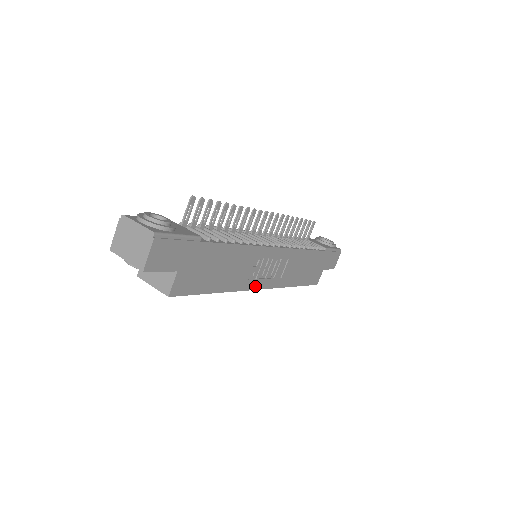
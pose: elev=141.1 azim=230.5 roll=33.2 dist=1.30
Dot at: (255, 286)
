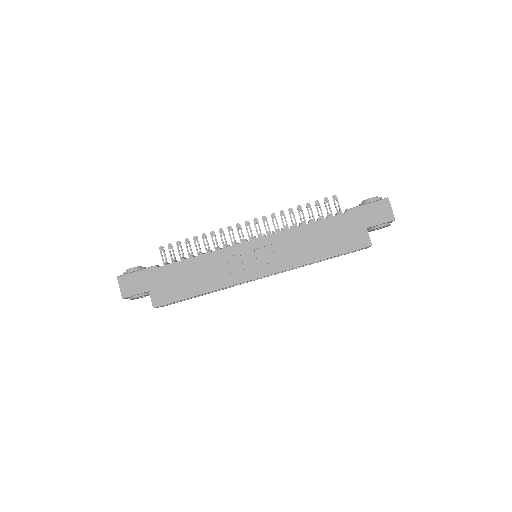
Dot at: (248, 278)
